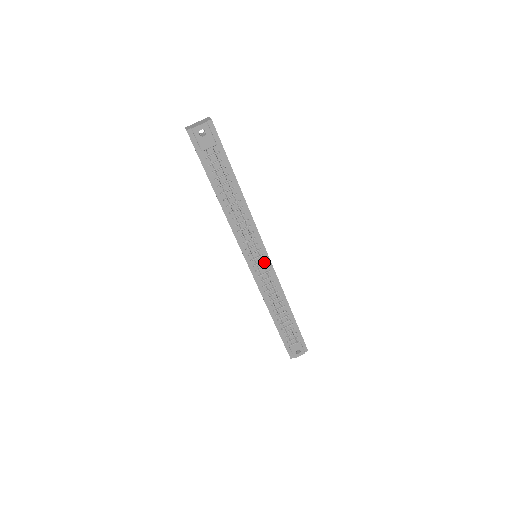
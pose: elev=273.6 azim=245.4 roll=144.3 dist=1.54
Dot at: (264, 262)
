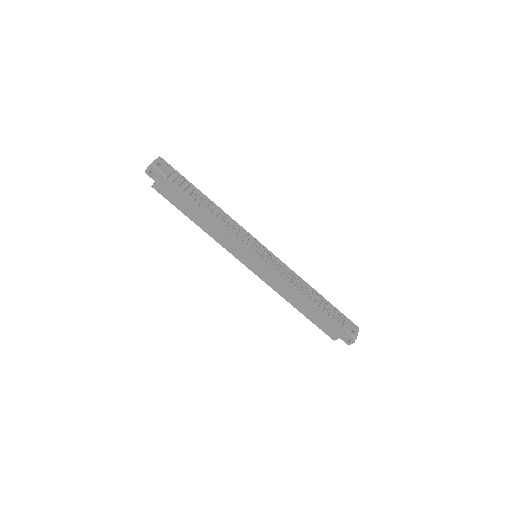
Dot at: (265, 253)
